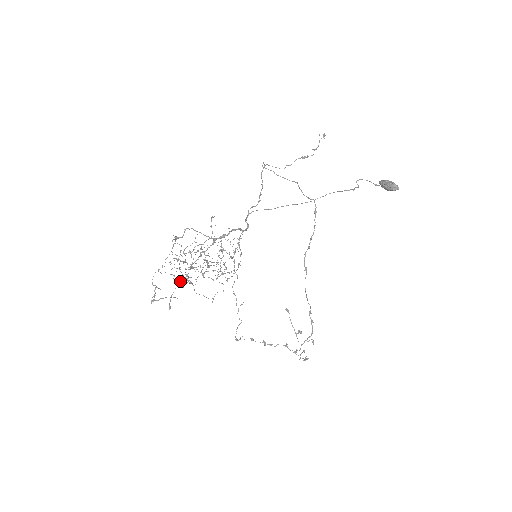
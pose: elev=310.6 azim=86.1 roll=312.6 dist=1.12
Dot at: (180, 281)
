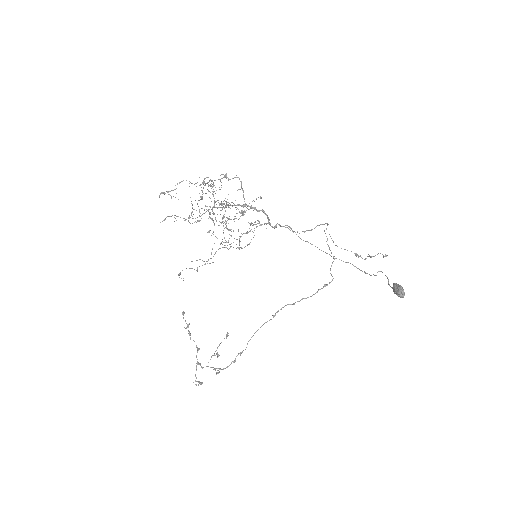
Dot at: occluded
